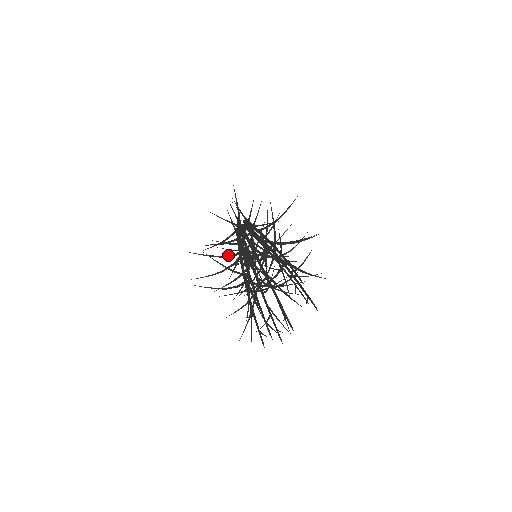
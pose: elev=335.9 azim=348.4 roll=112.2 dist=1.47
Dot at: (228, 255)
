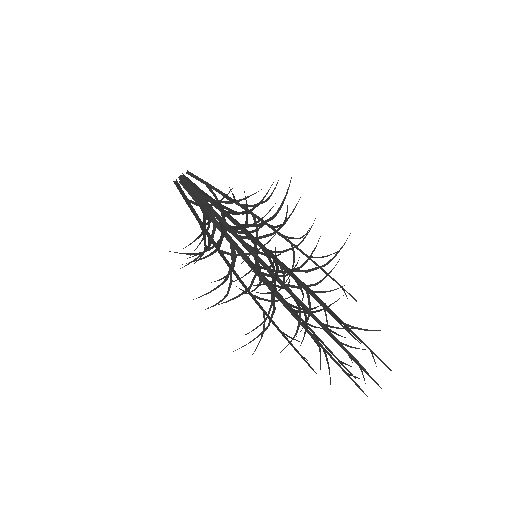
Dot at: occluded
